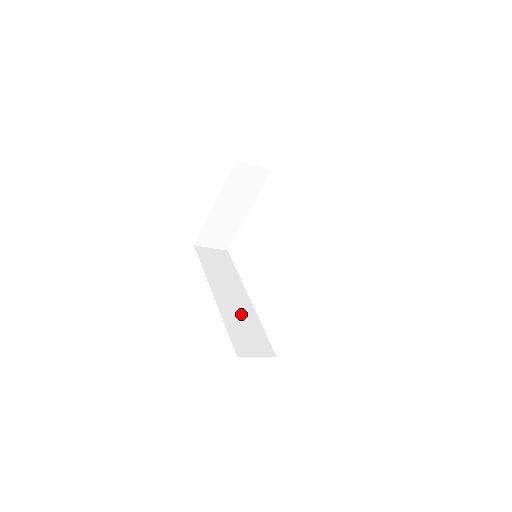
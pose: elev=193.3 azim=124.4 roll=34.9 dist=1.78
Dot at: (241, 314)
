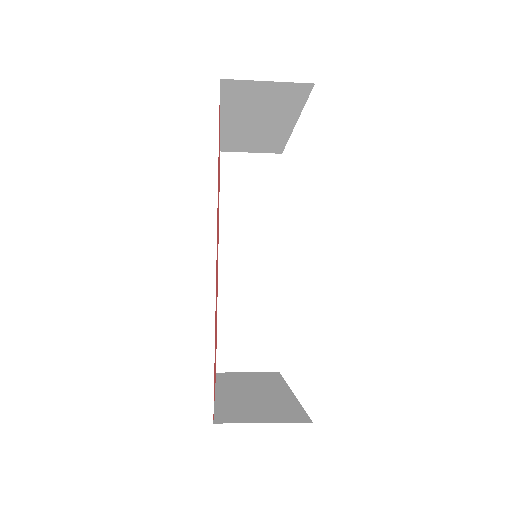
Dot at: (252, 296)
